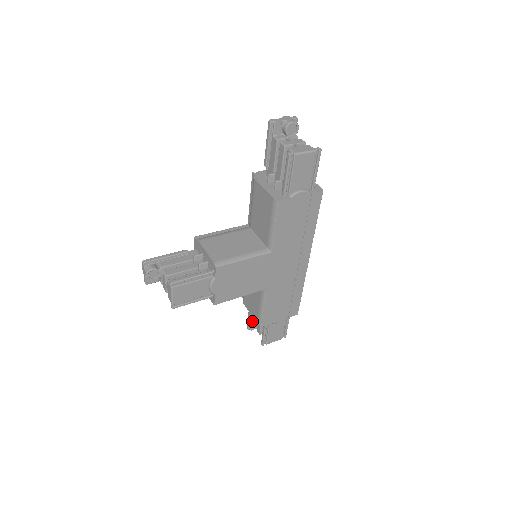
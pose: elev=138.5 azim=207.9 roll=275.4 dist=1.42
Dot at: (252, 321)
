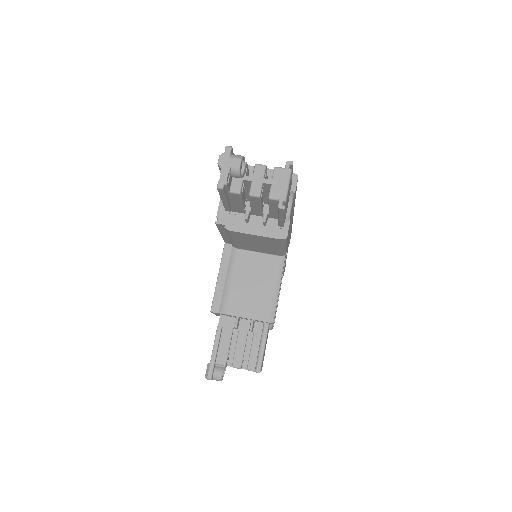
Dot at: occluded
